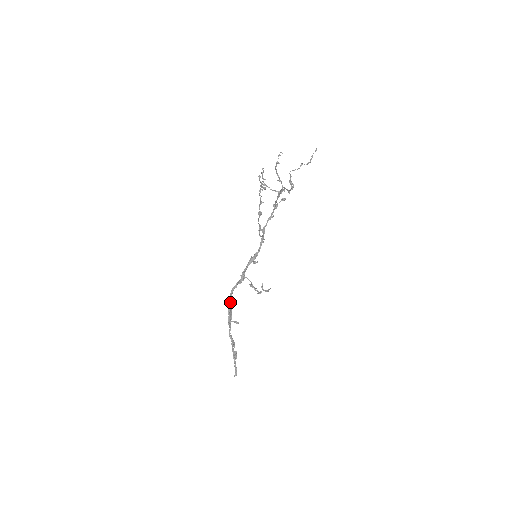
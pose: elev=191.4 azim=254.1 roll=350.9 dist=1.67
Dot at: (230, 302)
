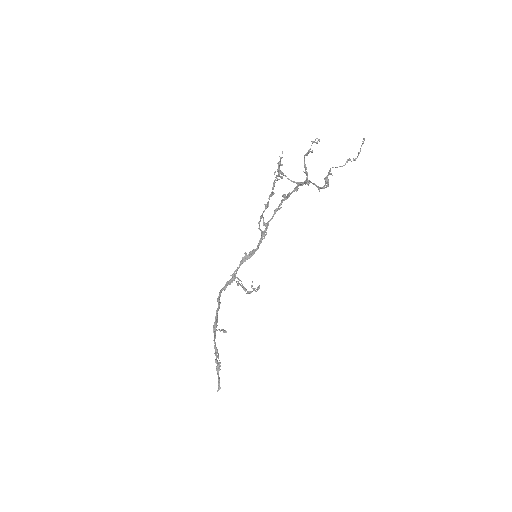
Dot at: (218, 308)
